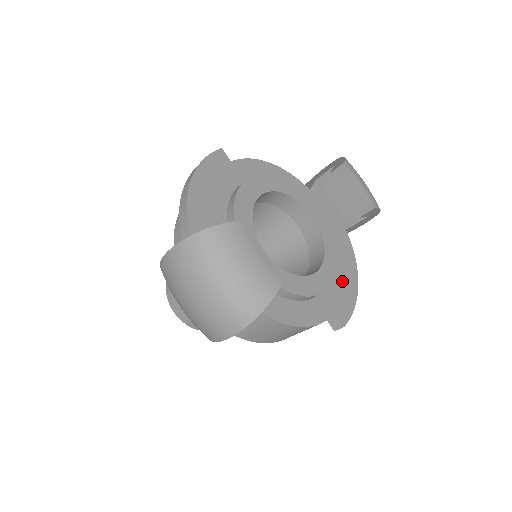
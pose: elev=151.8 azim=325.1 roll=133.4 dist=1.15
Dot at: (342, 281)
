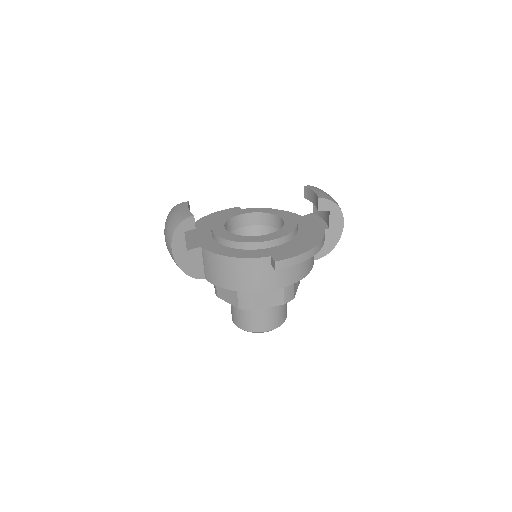
Dot at: (295, 246)
